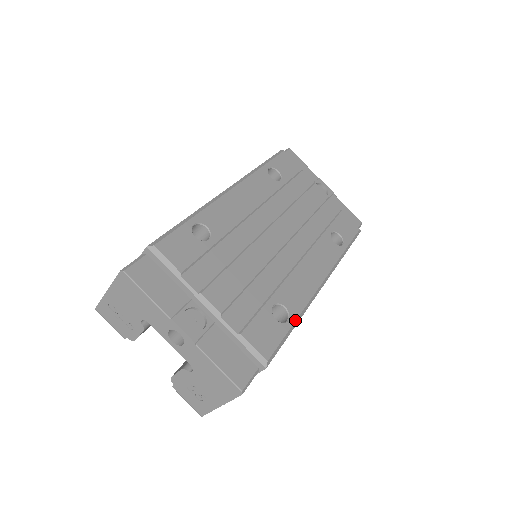
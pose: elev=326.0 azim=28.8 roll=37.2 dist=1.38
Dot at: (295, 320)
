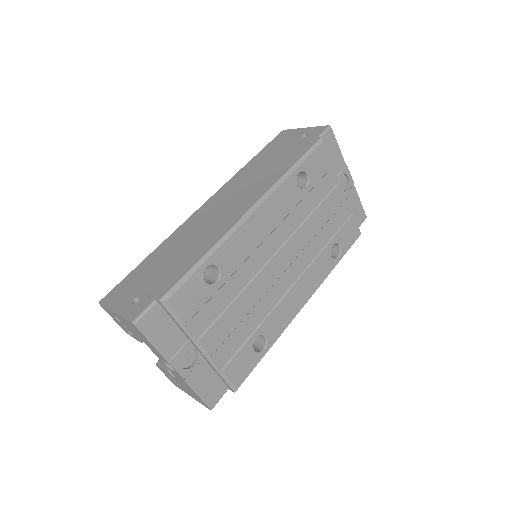
Dot at: (270, 347)
